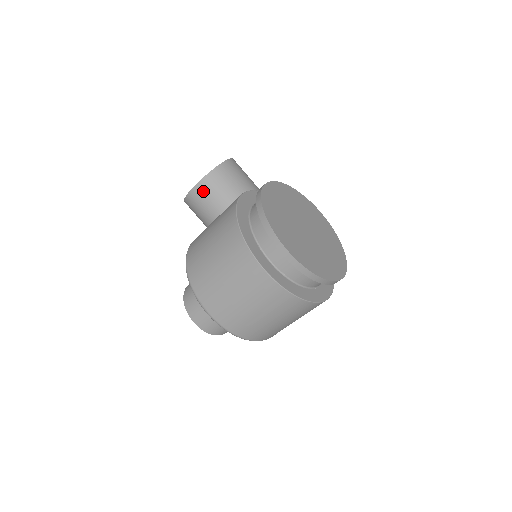
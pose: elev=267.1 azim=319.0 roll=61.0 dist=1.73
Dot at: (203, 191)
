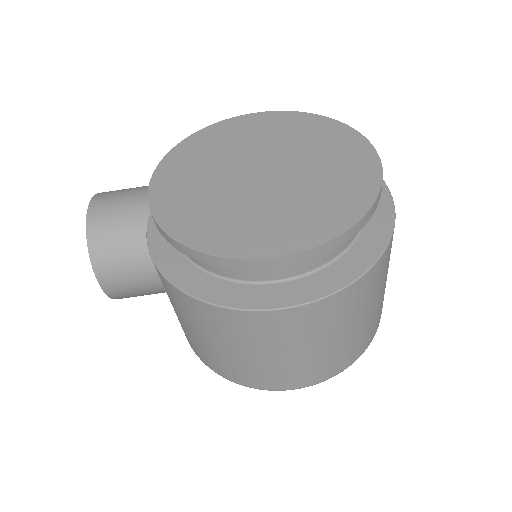
Dot at: (113, 279)
